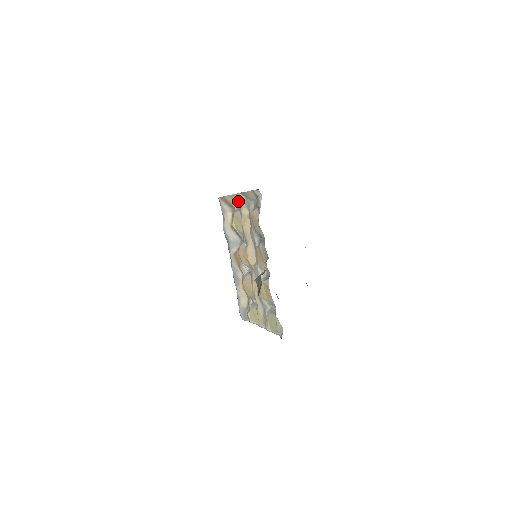
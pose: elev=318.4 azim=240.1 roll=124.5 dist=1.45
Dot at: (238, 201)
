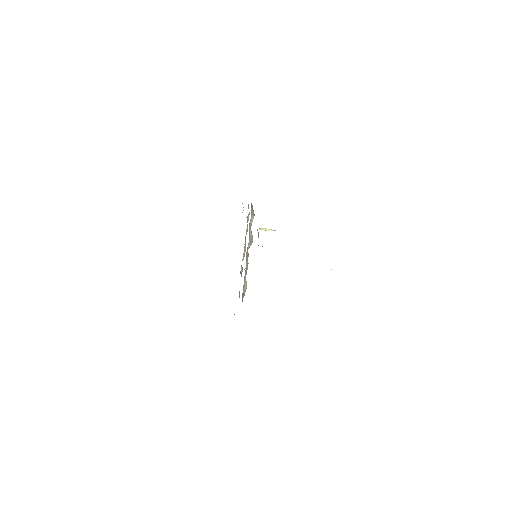
Dot at: occluded
